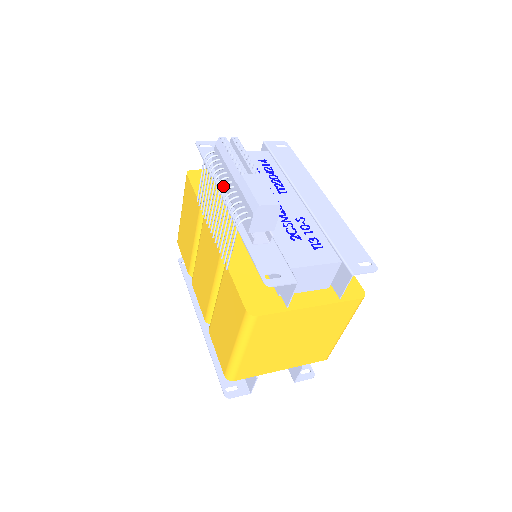
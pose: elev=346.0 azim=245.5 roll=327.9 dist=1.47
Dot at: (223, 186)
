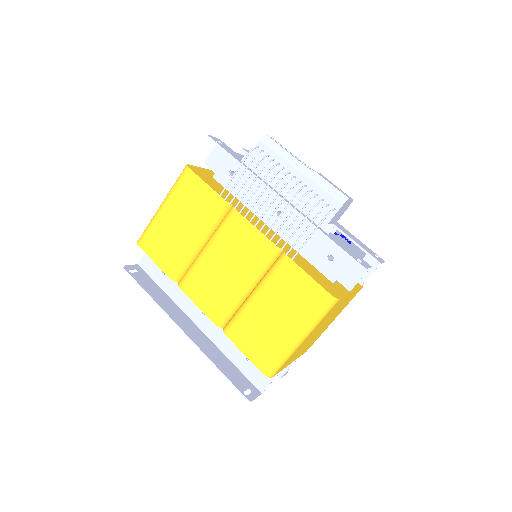
Dot at: (266, 182)
